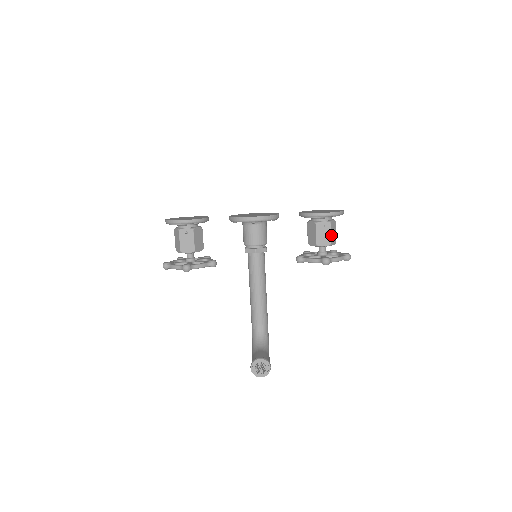
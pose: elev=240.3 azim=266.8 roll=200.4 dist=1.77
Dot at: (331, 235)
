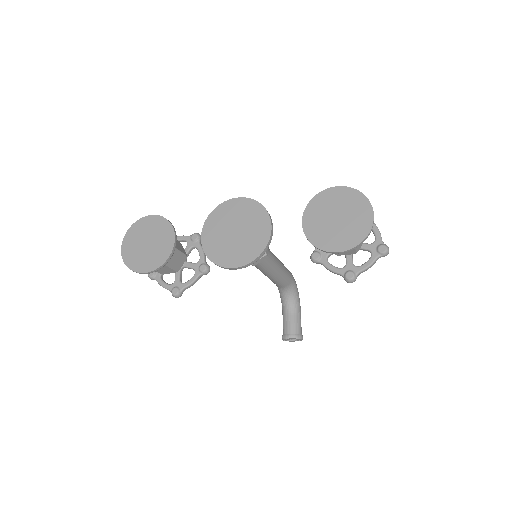
Dot at: occluded
